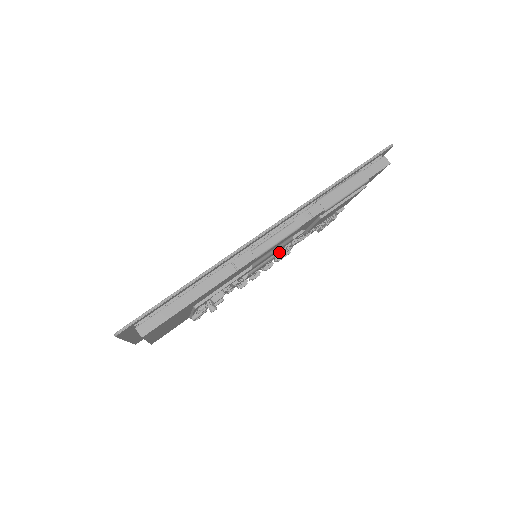
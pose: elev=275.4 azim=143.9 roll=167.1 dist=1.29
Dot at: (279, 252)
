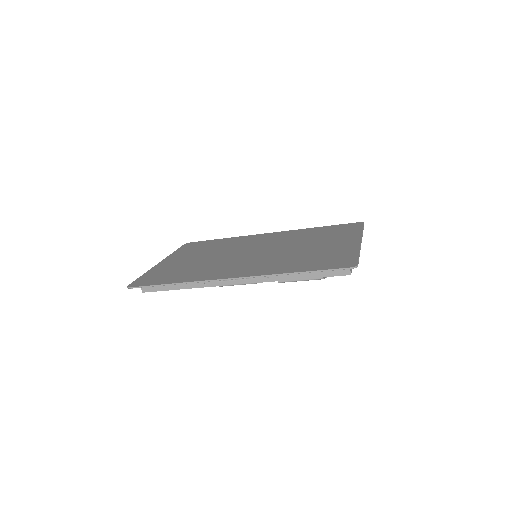
Dot at: occluded
